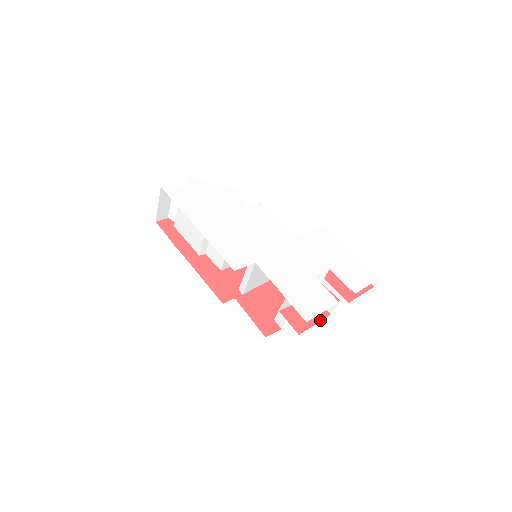
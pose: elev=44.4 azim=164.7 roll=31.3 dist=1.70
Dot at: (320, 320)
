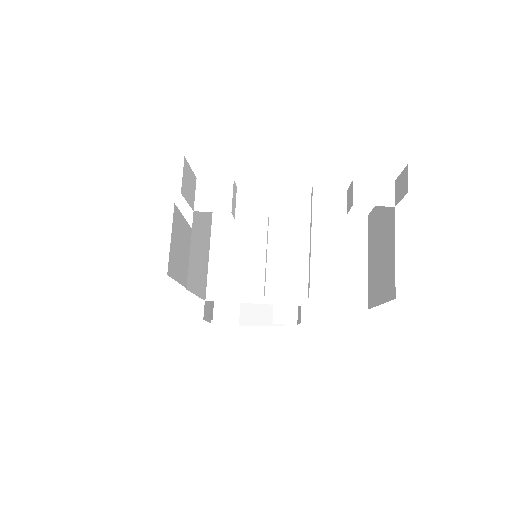
Dot at: occluded
